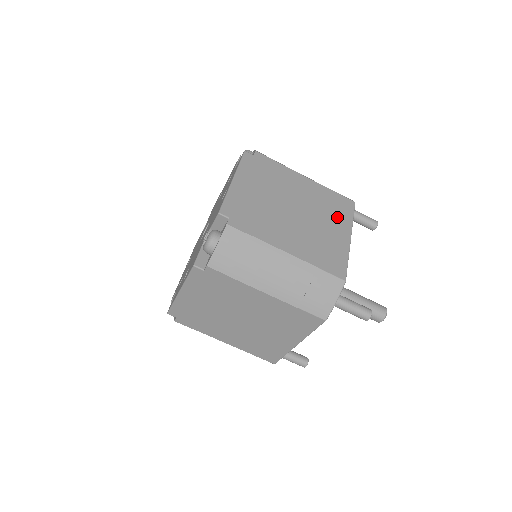
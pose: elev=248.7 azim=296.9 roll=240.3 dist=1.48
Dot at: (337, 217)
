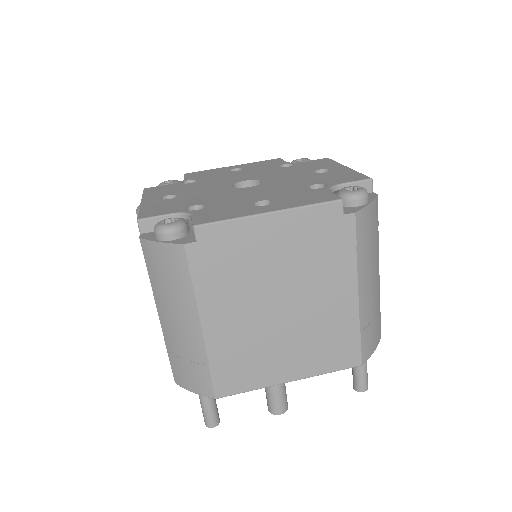
Dot at: occluded
